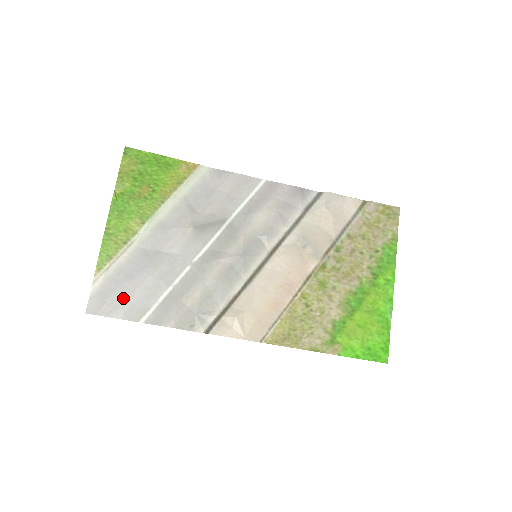
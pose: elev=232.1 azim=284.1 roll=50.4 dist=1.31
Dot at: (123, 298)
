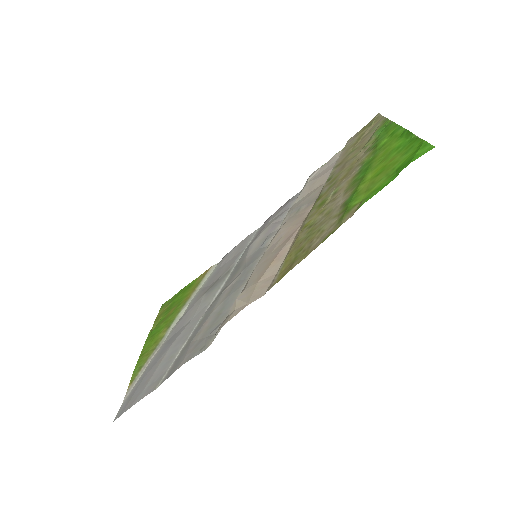
Dot at: (145, 383)
